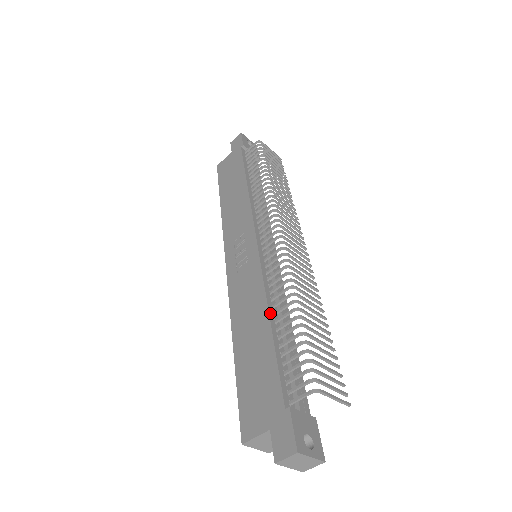
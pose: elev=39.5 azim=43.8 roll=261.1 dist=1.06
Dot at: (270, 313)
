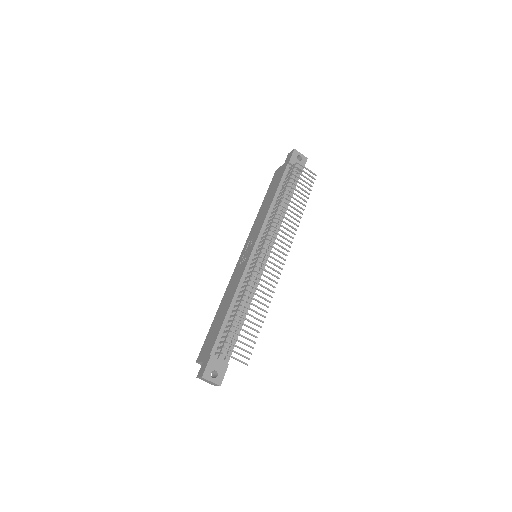
Dot at: (233, 301)
